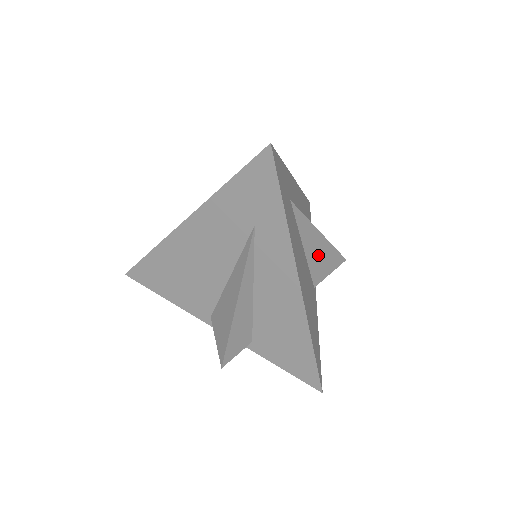
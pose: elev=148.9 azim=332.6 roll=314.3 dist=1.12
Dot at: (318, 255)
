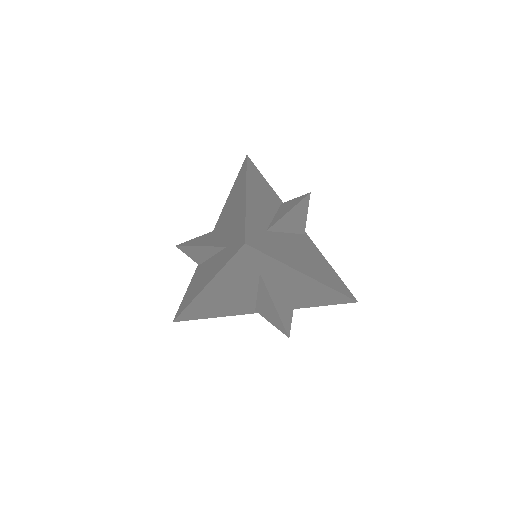
Dot at: (296, 220)
